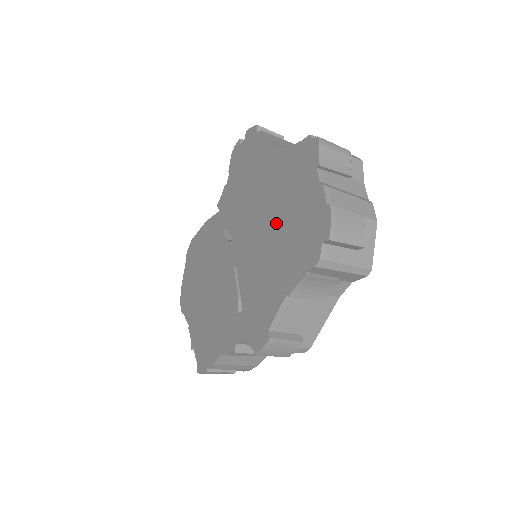
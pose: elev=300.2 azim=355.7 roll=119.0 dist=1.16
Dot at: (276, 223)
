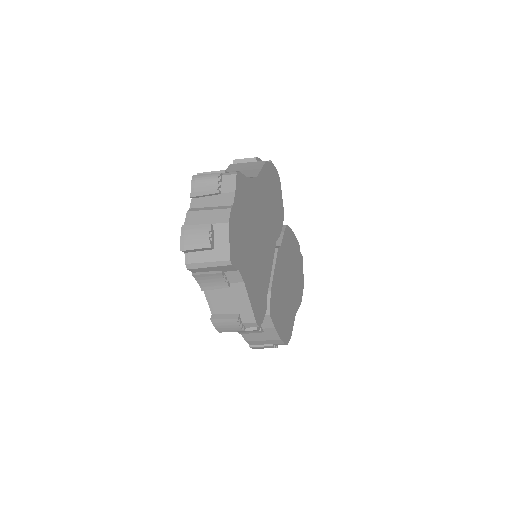
Dot at: occluded
